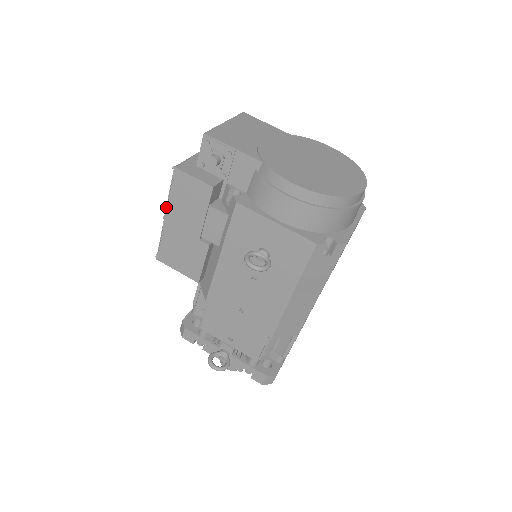
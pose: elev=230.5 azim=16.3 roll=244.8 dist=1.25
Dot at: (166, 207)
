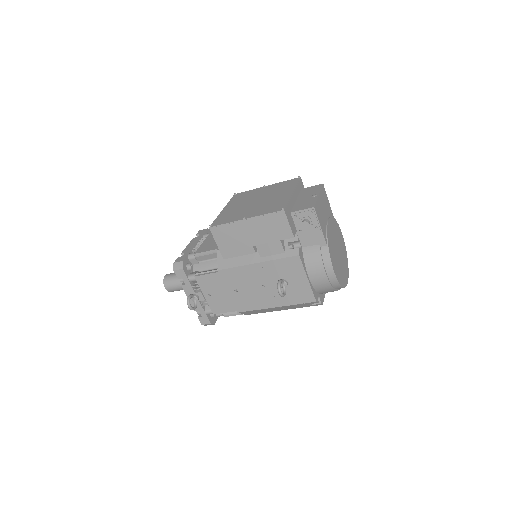
Dot at: (253, 217)
